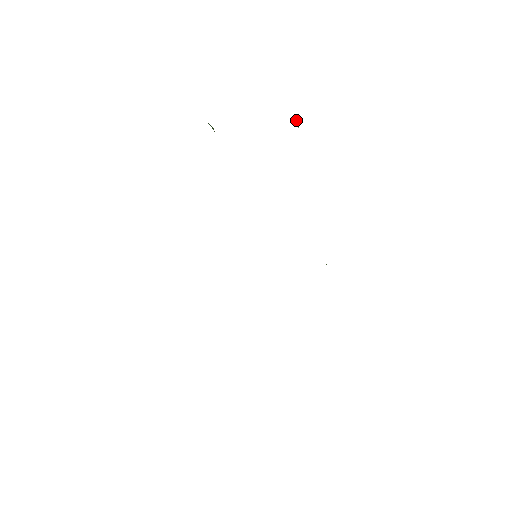
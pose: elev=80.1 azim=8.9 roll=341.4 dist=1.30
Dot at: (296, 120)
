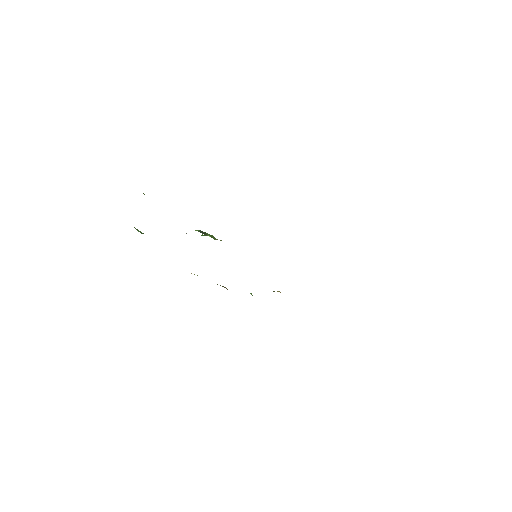
Dot at: occluded
